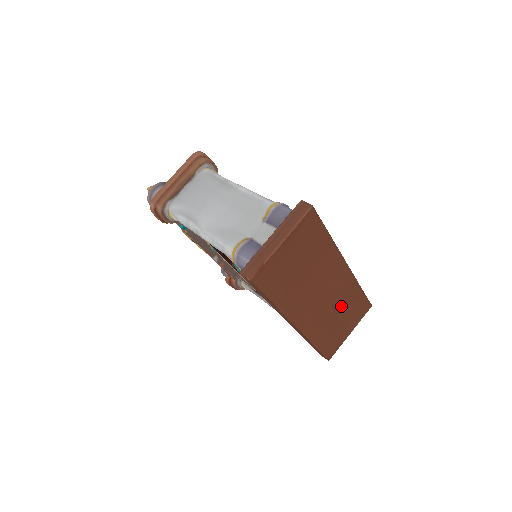
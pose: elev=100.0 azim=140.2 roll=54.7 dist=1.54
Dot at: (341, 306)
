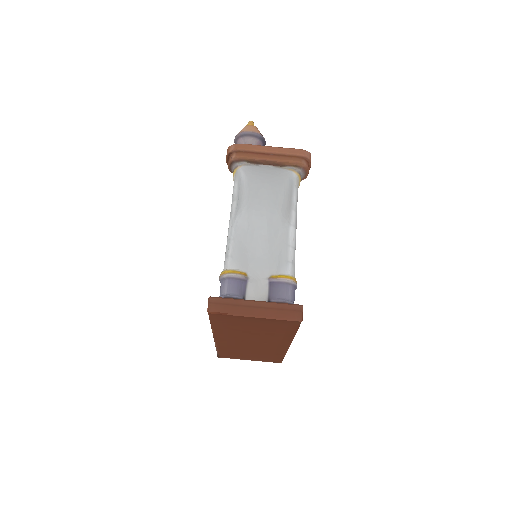
Dot at: (259, 352)
